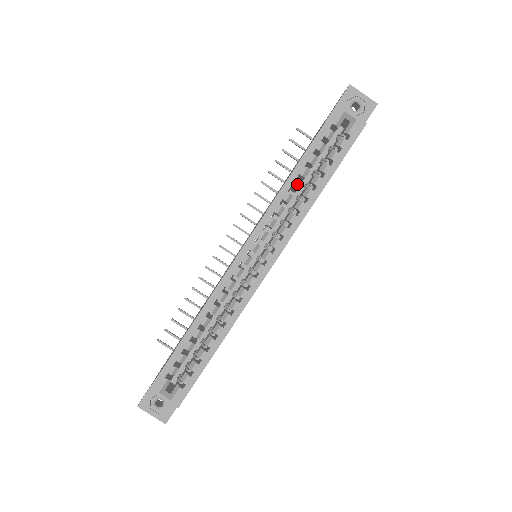
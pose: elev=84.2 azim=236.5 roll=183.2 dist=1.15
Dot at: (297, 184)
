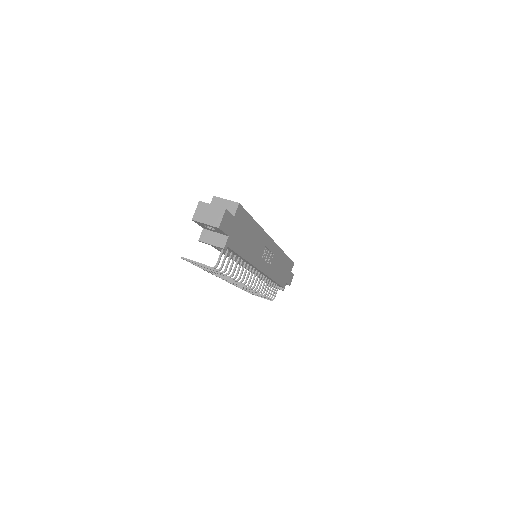
Dot at: occluded
